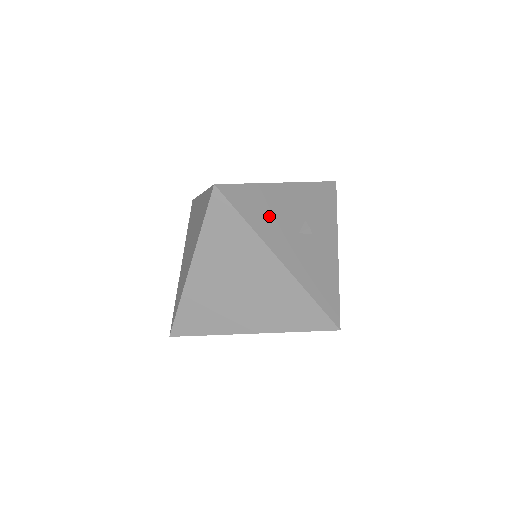
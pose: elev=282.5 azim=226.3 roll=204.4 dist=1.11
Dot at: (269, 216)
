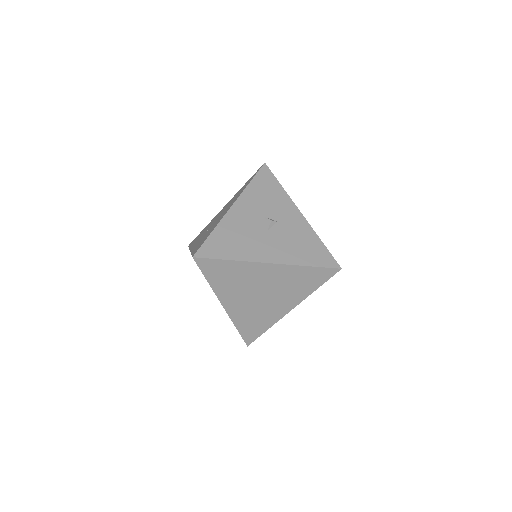
Dot at: (240, 241)
